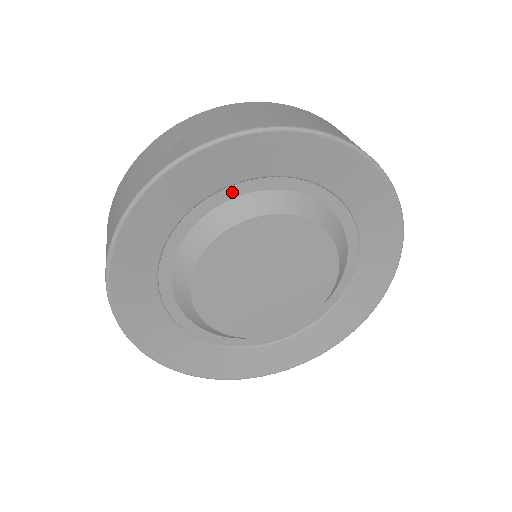
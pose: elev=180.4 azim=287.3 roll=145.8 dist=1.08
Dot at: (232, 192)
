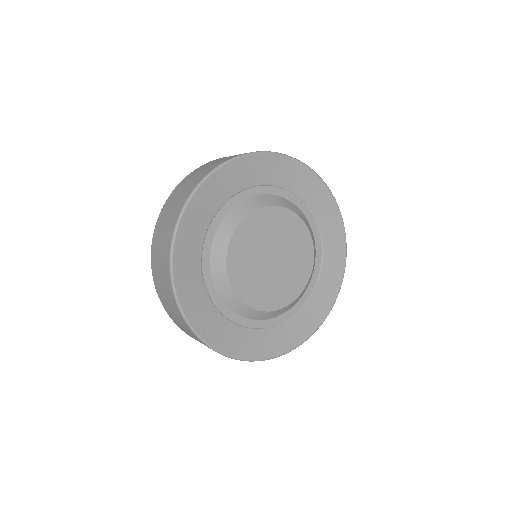
Dot at: (274, 191)
